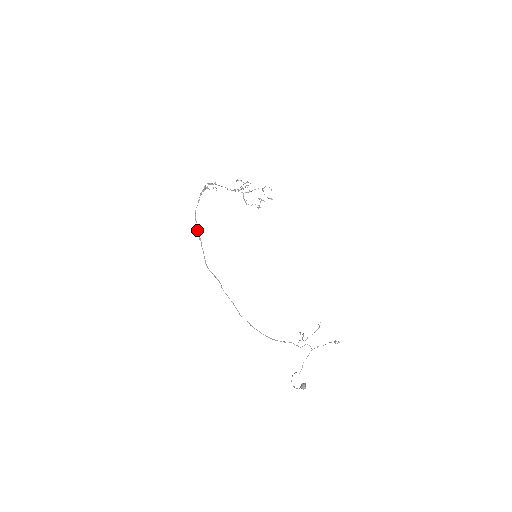
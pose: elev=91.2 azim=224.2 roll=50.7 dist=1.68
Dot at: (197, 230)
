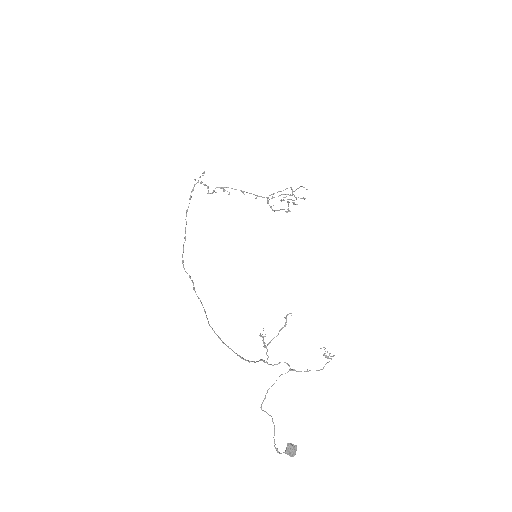
Dot at: (185, 229)
